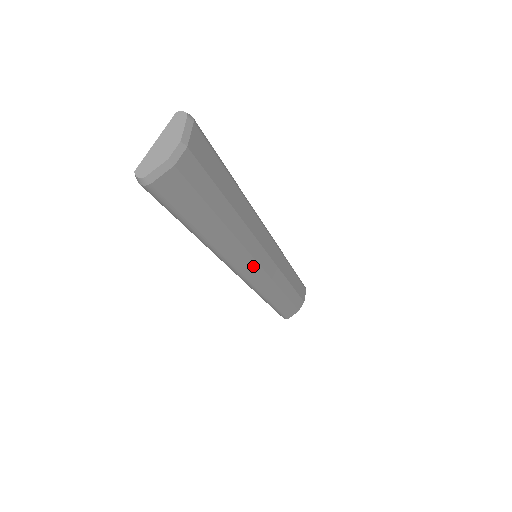
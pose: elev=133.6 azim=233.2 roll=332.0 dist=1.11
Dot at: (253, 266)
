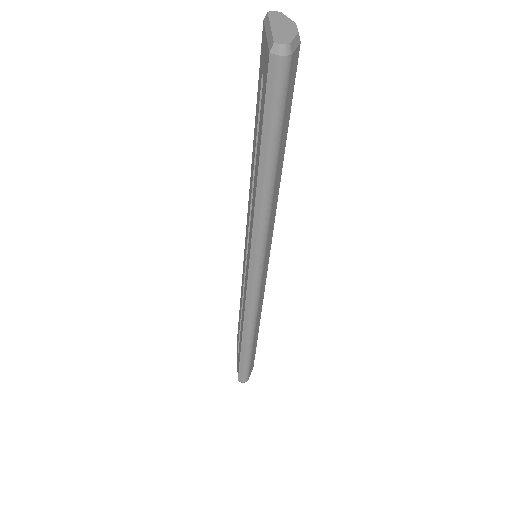
Dot at: (268, 257)
